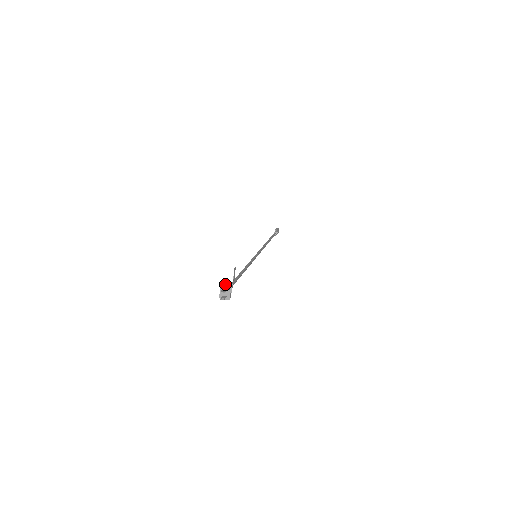
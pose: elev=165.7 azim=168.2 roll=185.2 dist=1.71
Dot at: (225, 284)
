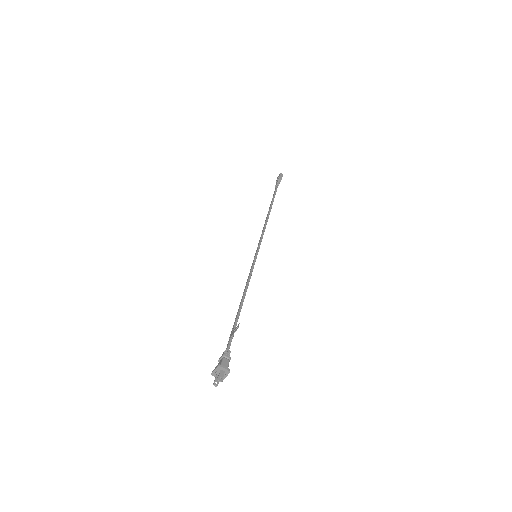
Dot at: (223, 358)
